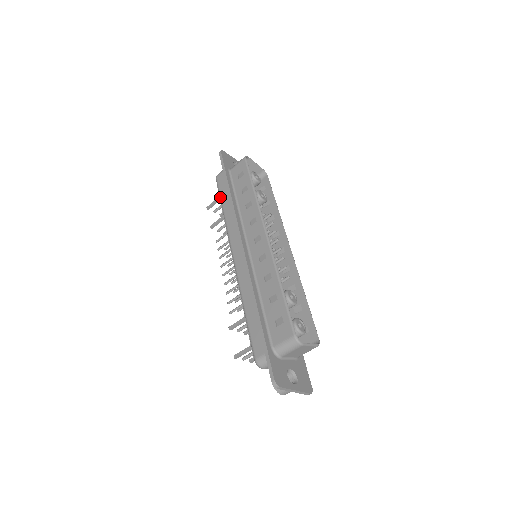
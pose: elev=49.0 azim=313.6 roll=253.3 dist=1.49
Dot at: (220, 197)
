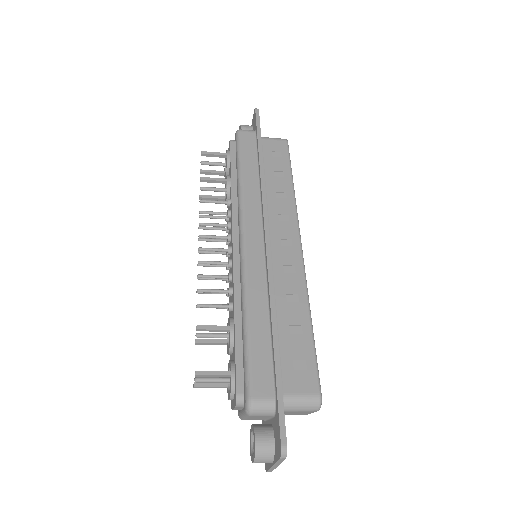
Dot at: (241, 157)
